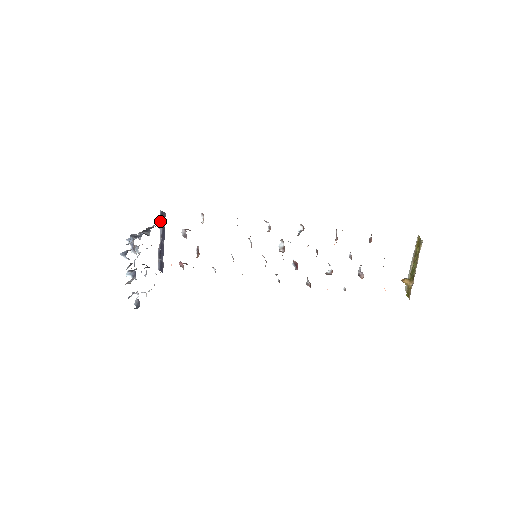
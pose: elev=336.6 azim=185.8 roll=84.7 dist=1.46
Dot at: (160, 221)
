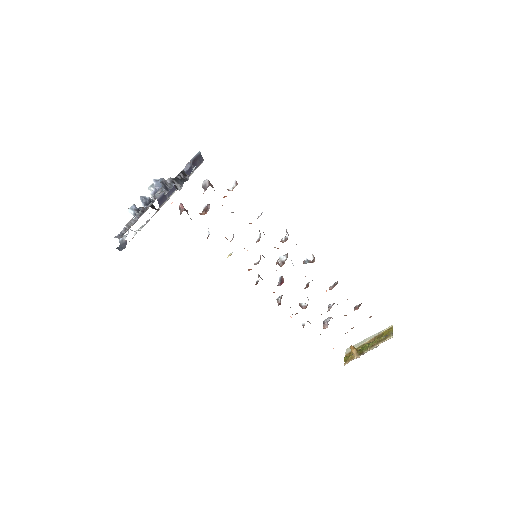
Dot at: (192, 160)
